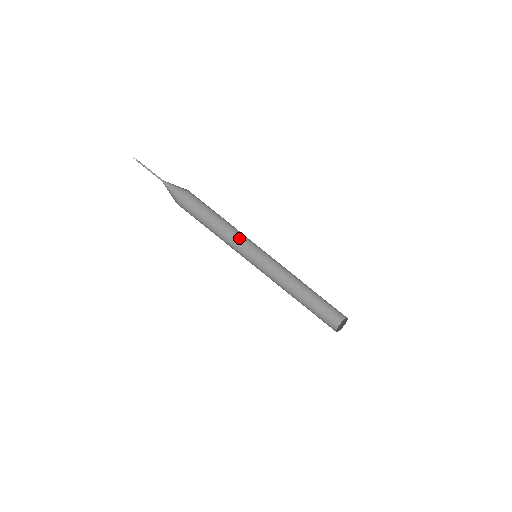
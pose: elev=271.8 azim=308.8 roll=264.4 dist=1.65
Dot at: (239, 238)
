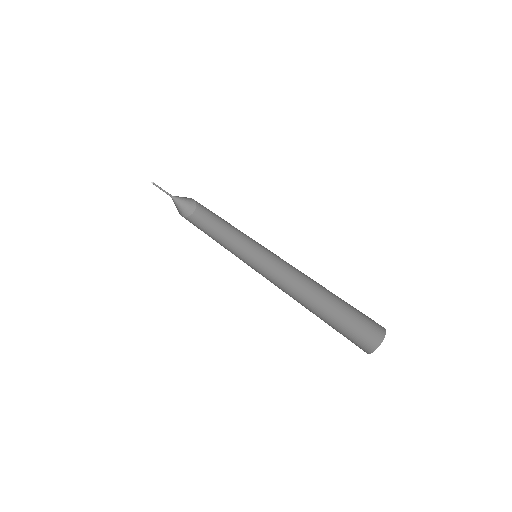
Dot at: (233, 252)
